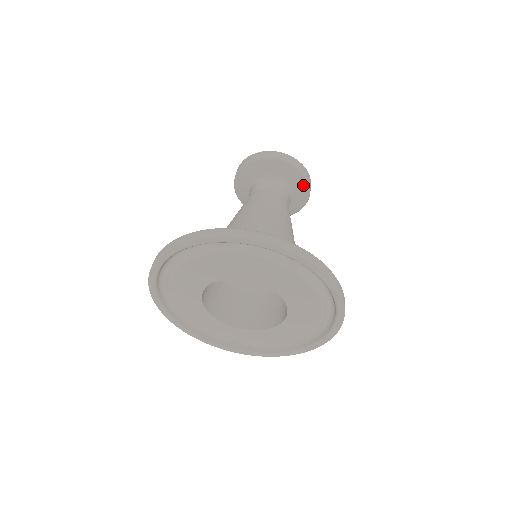
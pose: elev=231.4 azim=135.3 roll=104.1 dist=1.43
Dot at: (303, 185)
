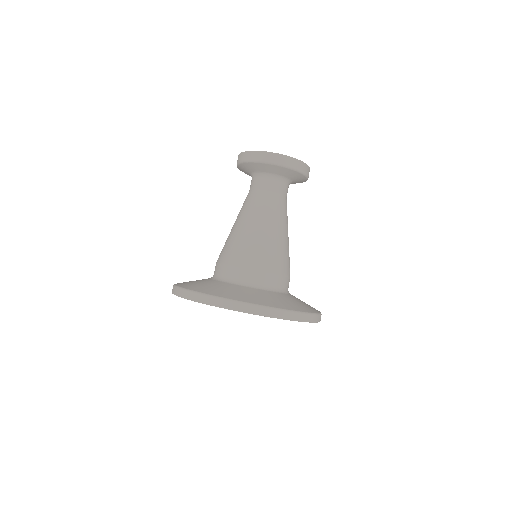
Dot at: (302, 181)
